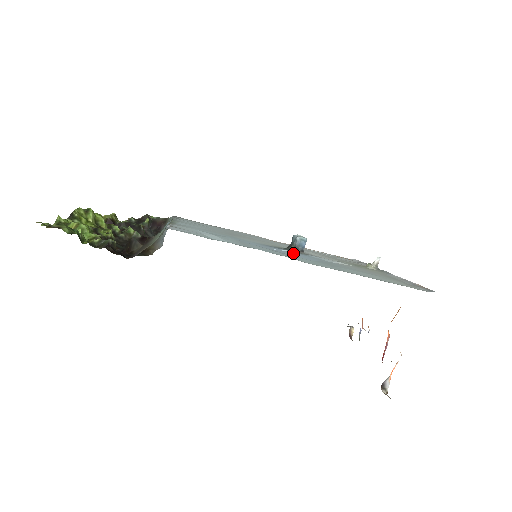
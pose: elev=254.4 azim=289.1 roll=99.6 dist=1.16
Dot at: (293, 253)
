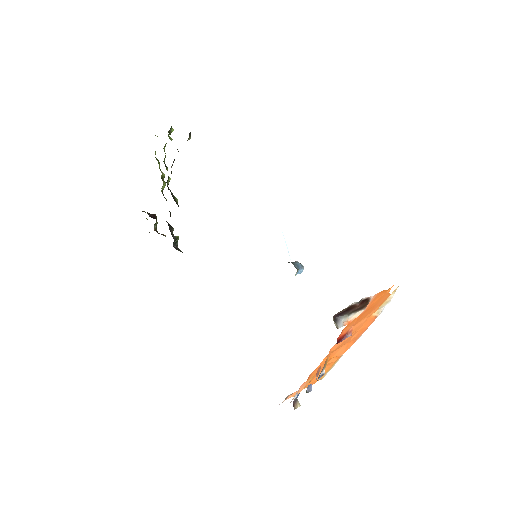
Dot at: occluded
